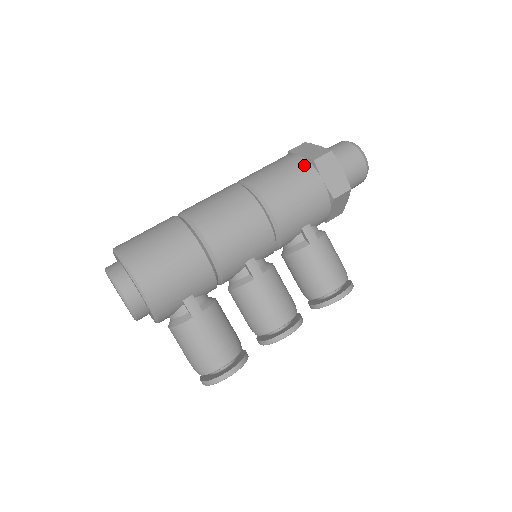
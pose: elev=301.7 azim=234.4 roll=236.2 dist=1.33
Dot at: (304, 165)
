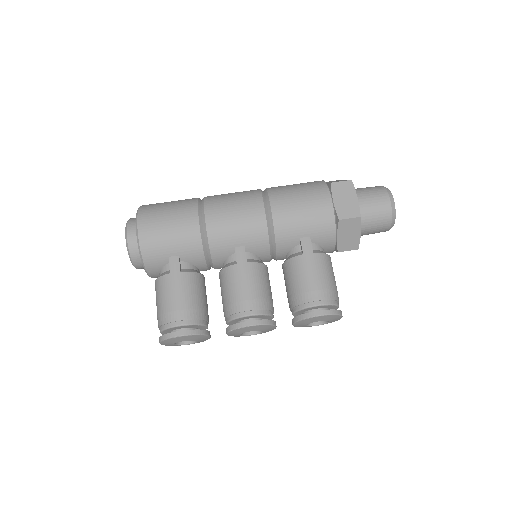
Dot at: (321, 185)
